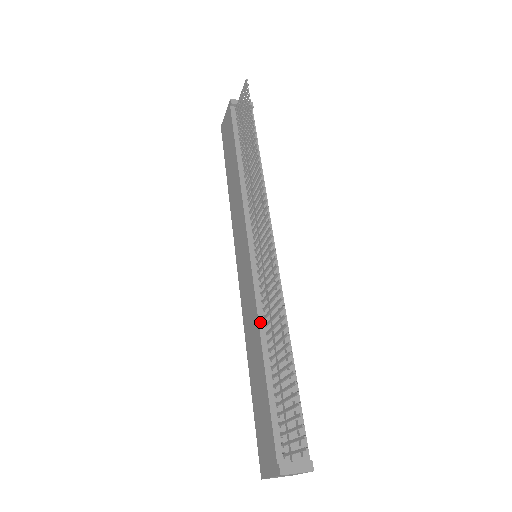
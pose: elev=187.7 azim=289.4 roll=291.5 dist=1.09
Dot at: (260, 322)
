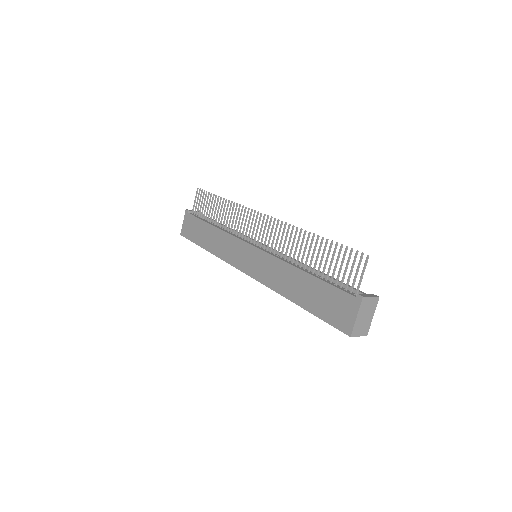
Dot at: (287, 262)
